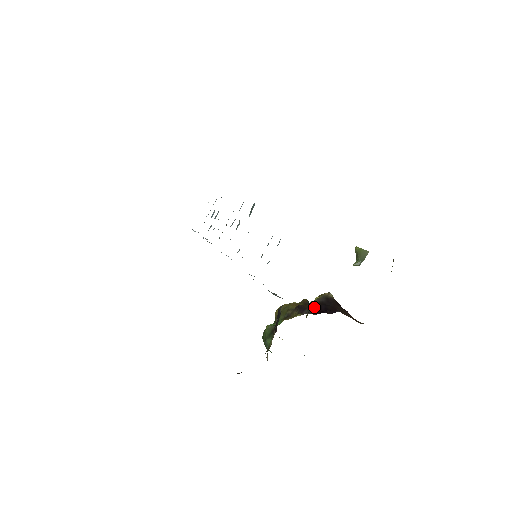
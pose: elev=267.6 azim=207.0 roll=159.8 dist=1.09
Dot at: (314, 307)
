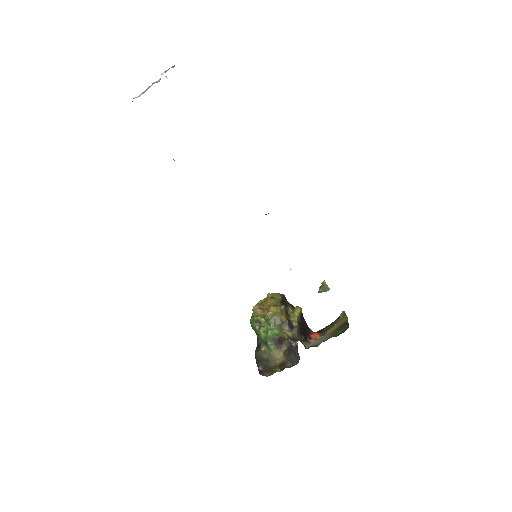
Dot at: (299, 330)
